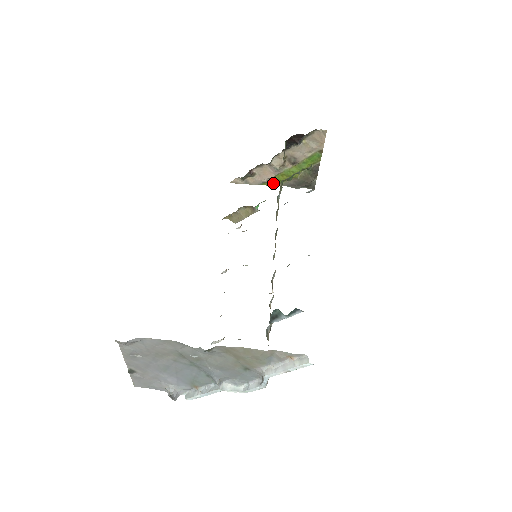
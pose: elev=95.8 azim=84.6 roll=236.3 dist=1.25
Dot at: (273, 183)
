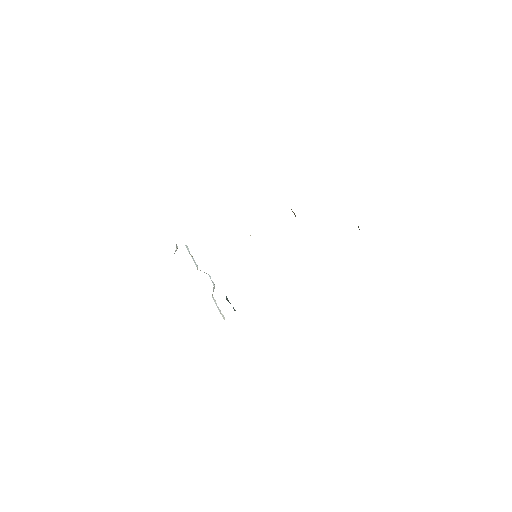
Dot at: occluded
